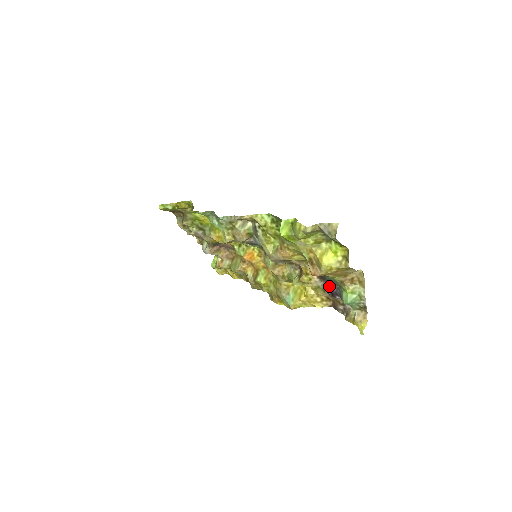
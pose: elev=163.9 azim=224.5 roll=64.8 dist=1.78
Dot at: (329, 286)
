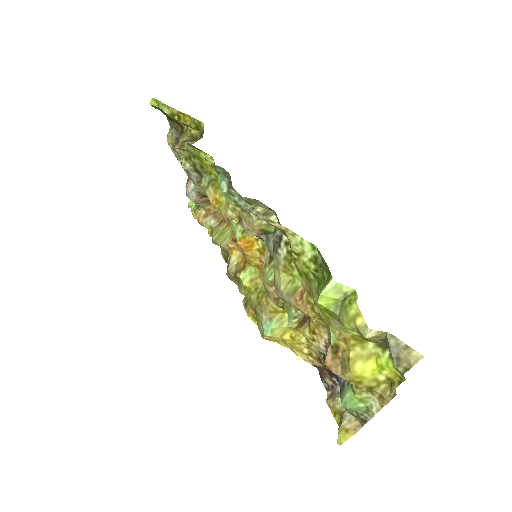
Dot at: occluded
